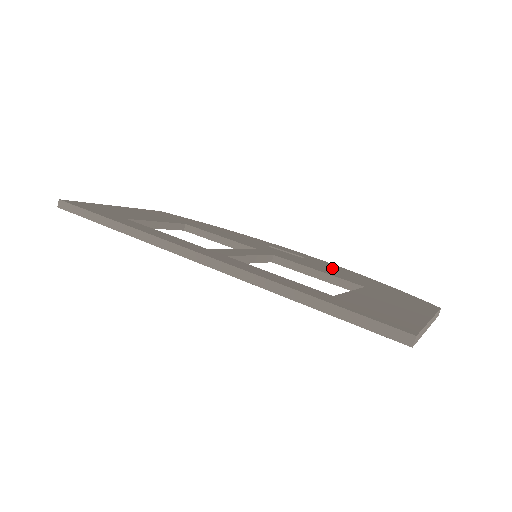
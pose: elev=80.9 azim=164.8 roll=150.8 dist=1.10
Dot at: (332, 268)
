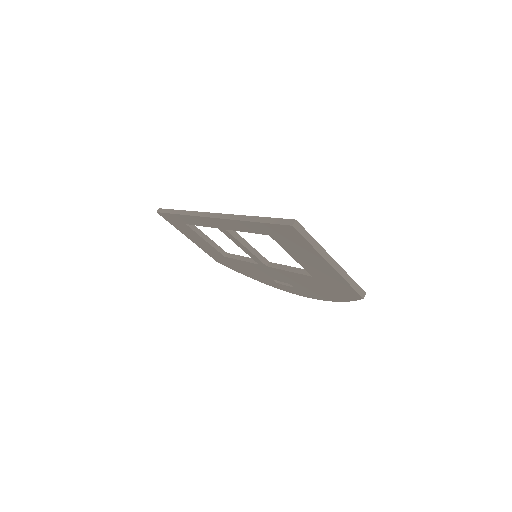
Dot at: occluded
